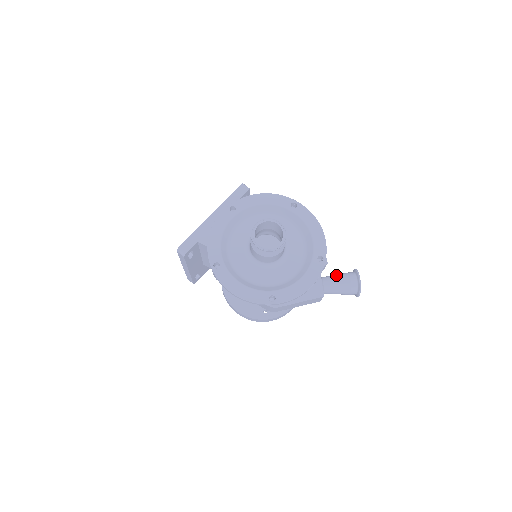
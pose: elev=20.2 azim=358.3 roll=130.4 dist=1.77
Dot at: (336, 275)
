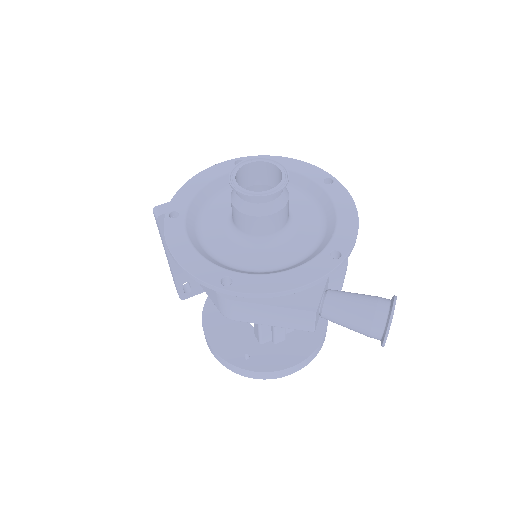
Dot at: occluded
